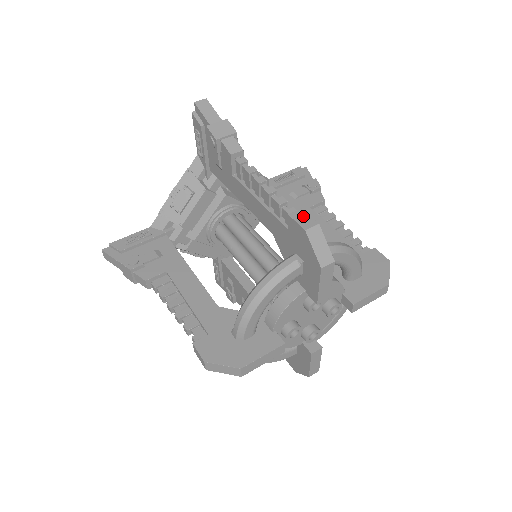
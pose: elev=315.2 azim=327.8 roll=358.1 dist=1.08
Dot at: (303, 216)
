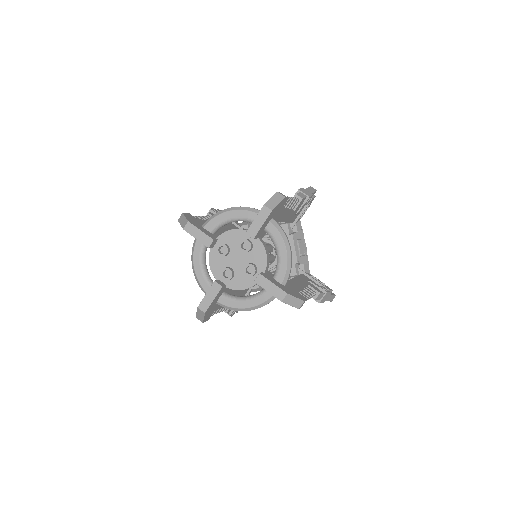
Dot at: (285, 196)
